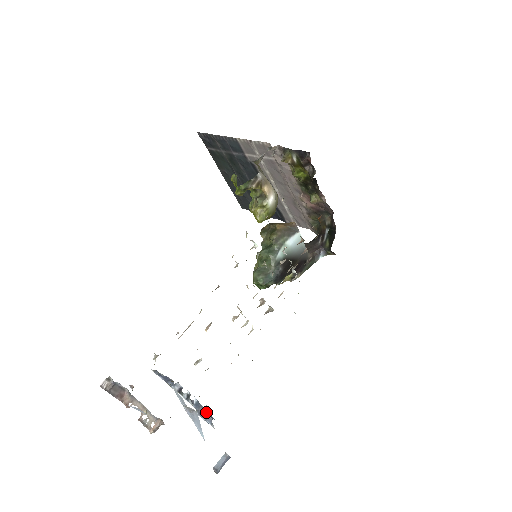
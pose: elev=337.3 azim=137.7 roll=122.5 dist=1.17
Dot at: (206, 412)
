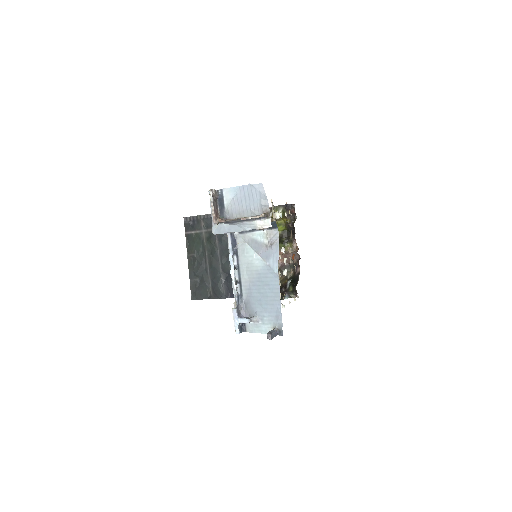
Dot at: (242, 313)
